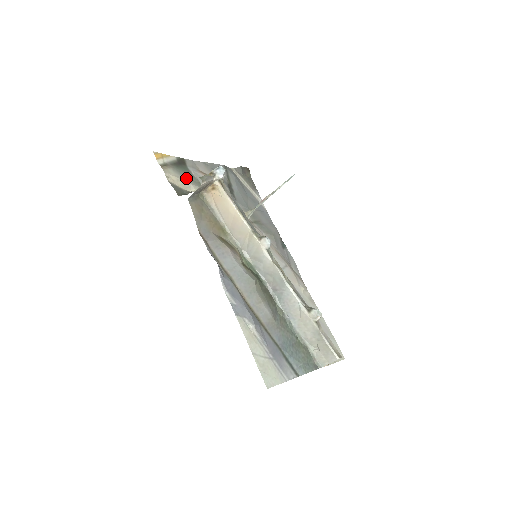
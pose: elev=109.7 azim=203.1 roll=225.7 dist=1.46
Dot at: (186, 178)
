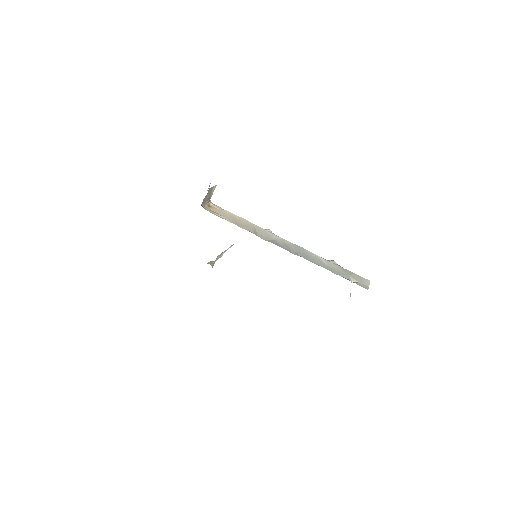
Dot at: occluded
